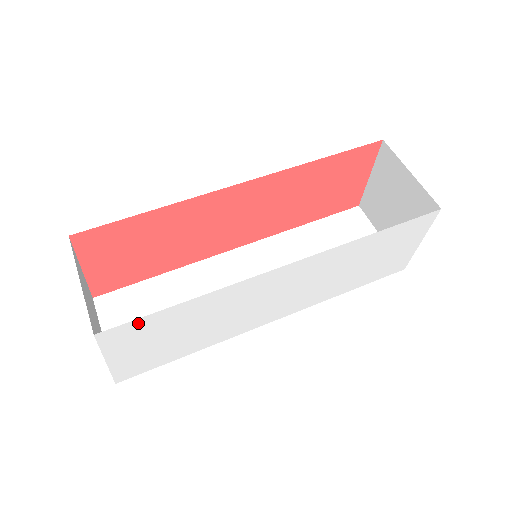
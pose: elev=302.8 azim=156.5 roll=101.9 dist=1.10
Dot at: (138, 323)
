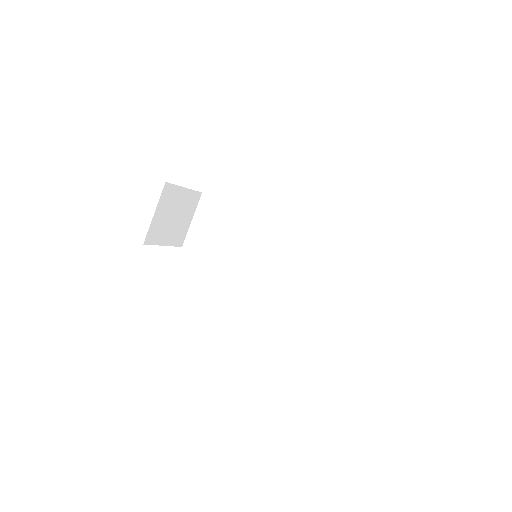
Dot at: occluded
